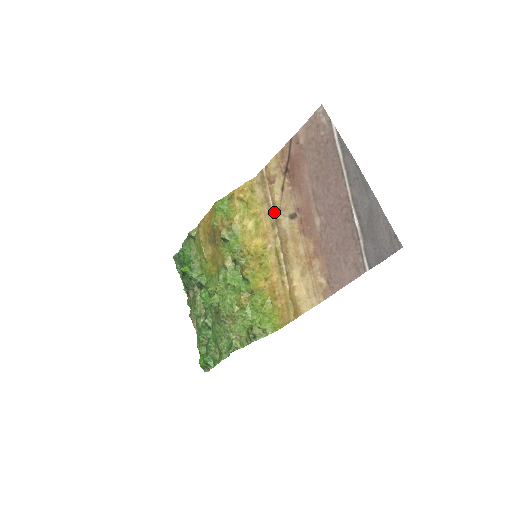
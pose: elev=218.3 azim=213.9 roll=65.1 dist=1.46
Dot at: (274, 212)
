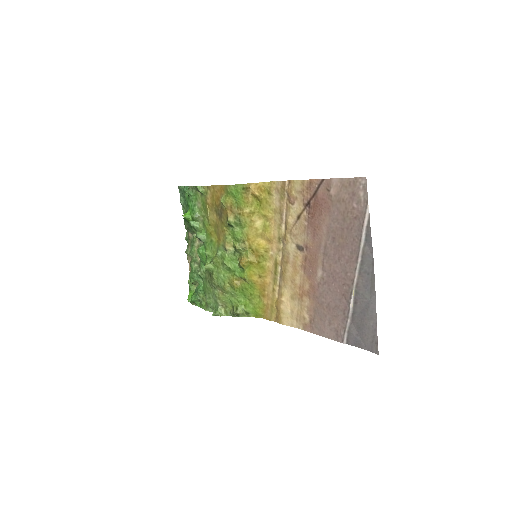
Dot at: (284, 228)
